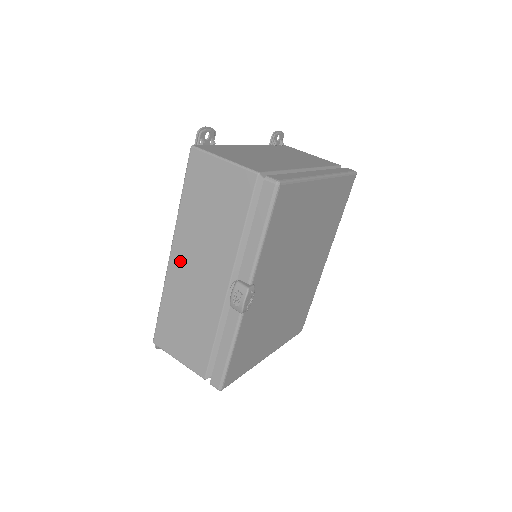
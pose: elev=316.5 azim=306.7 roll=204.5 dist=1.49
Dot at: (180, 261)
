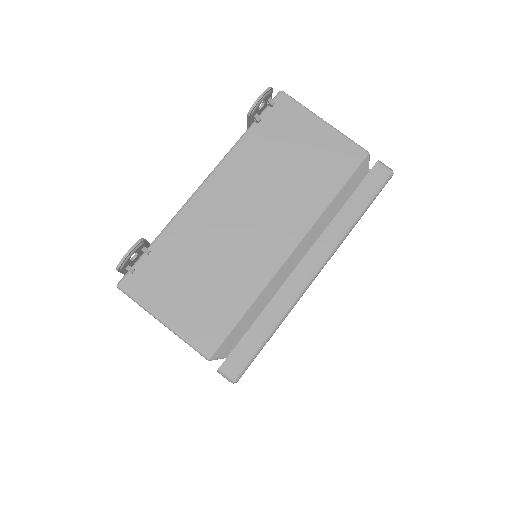
Dot at: occluded
